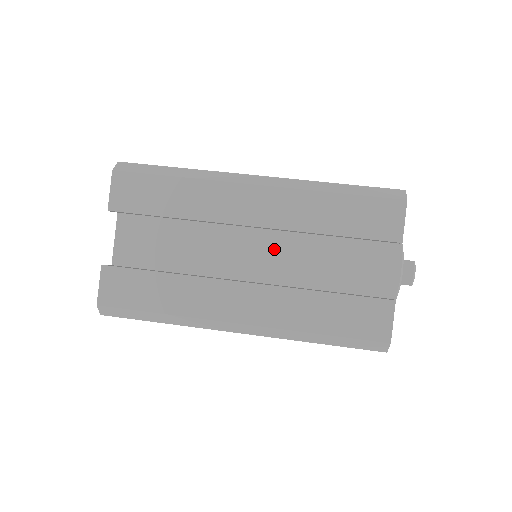
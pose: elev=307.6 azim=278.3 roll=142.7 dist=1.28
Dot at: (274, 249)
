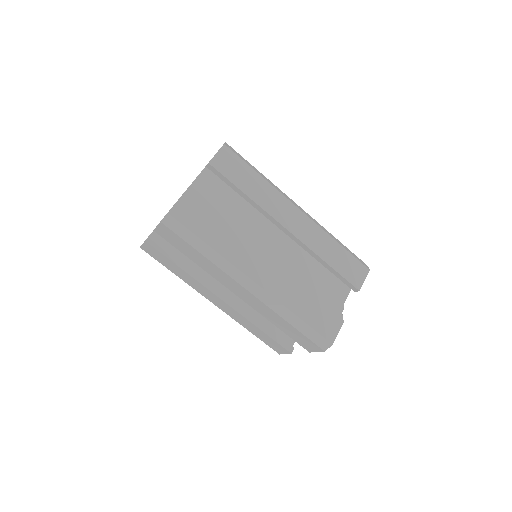
Dot at: occluded
